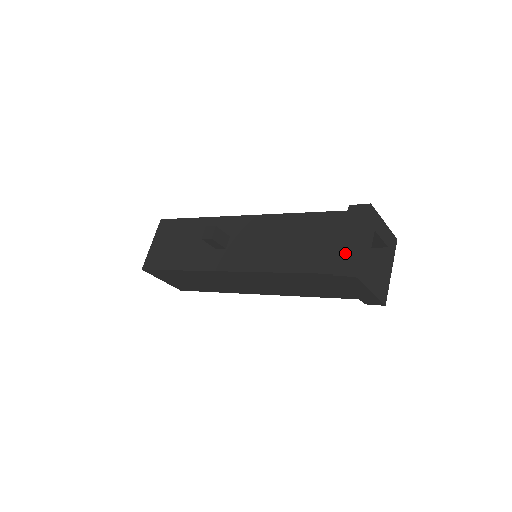
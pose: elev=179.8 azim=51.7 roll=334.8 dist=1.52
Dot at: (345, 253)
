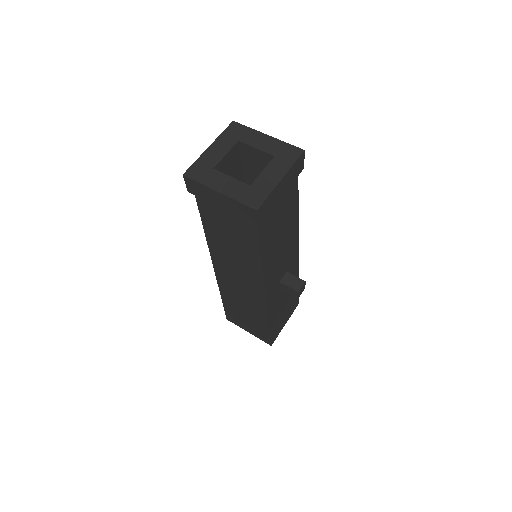
Dot at: occluded
